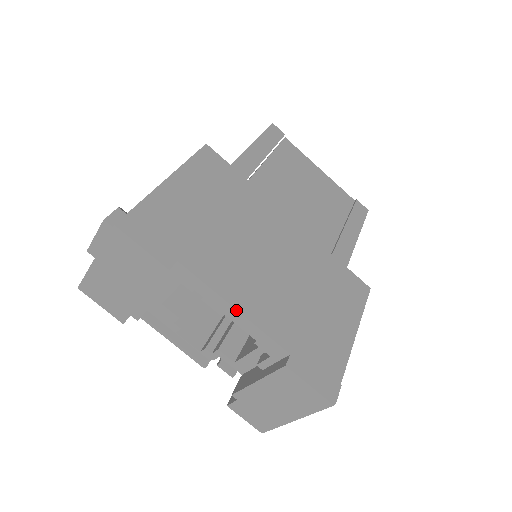
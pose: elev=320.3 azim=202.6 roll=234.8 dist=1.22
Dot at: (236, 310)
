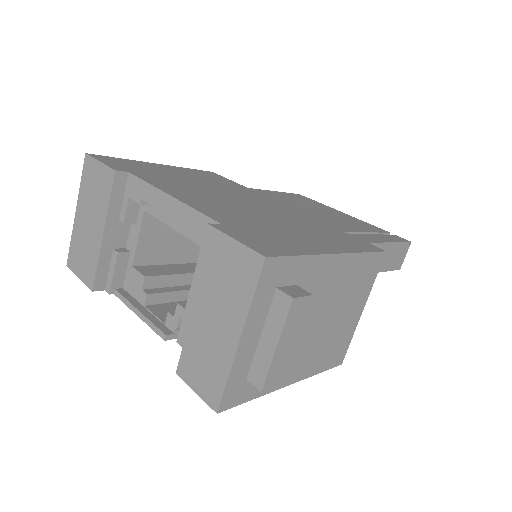
Dot at: (171, 196)
